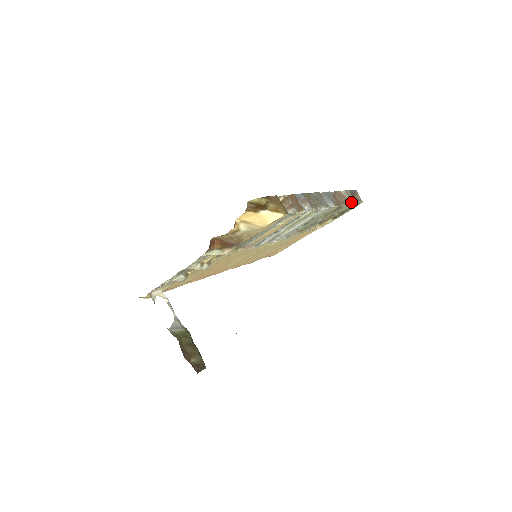
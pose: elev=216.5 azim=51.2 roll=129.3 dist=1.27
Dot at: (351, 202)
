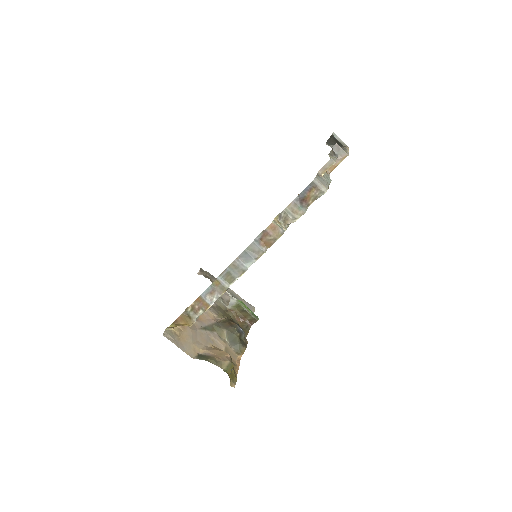
Dot at: (294, 220)
